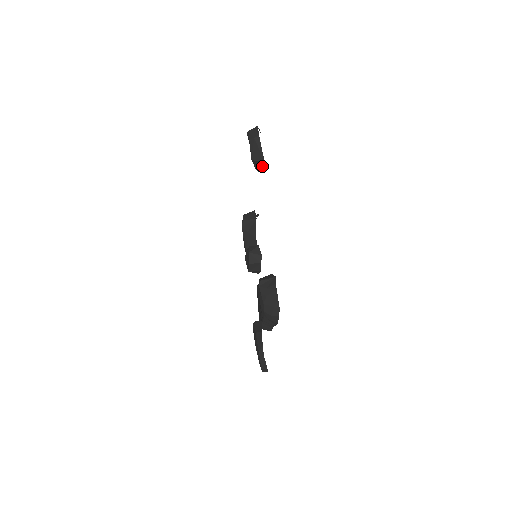
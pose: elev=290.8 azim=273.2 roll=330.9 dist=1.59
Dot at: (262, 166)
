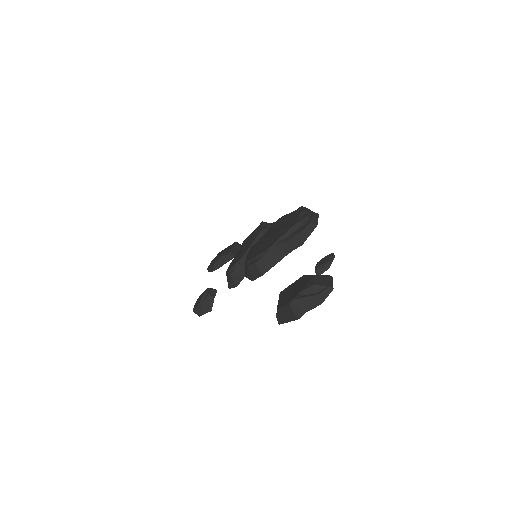
Dot at: occluded
